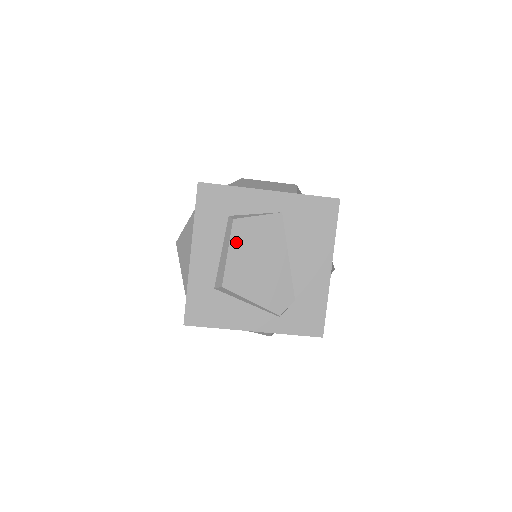
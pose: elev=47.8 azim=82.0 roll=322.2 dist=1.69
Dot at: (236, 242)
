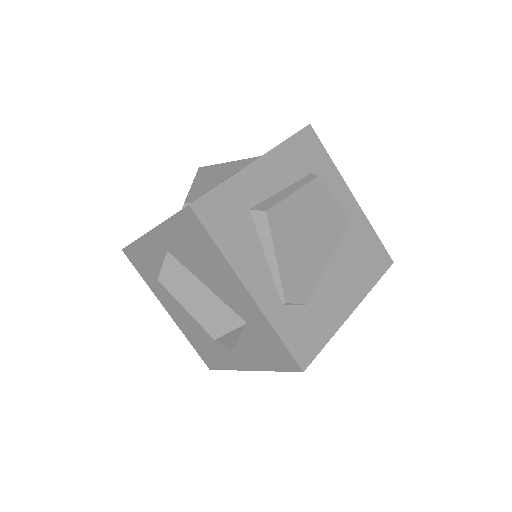
Dot at: (306, 194)
